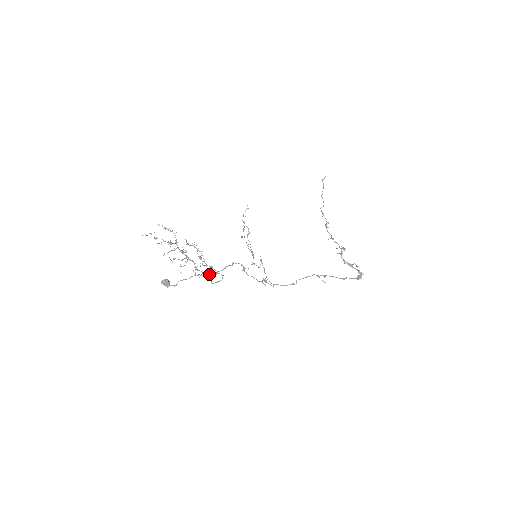
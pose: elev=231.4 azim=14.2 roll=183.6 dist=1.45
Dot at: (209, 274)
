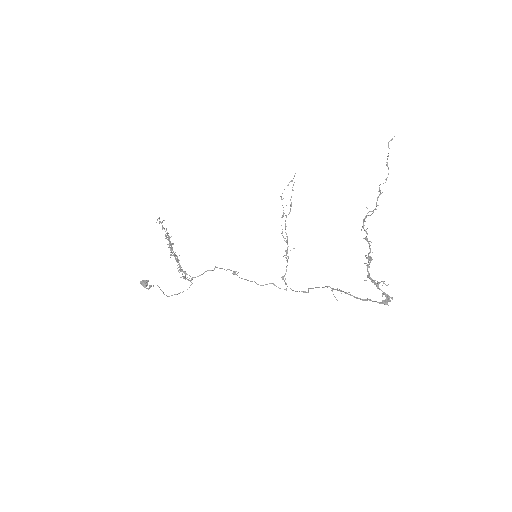
Dot at: (186, 278)
